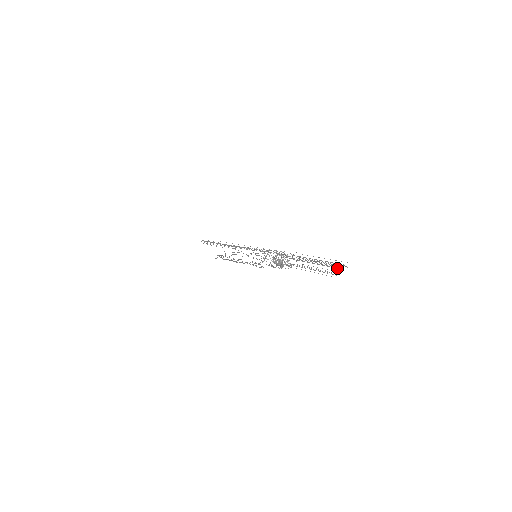
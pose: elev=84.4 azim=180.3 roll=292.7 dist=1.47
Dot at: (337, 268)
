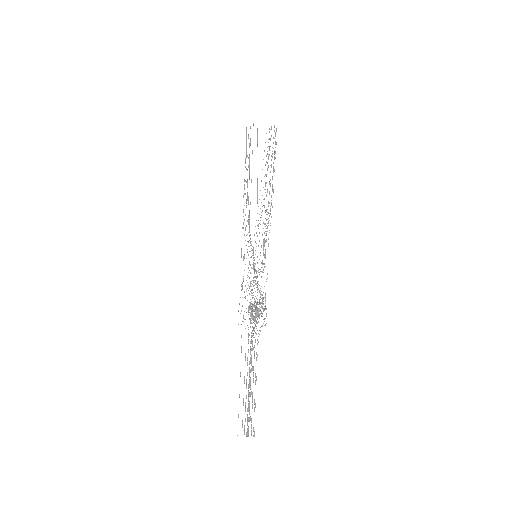
Dot at: (247, 431)
